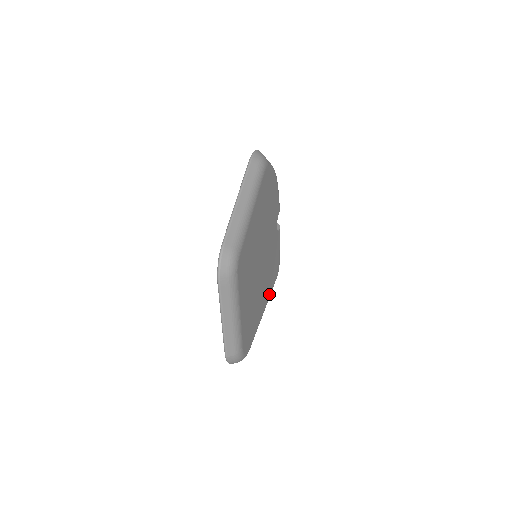
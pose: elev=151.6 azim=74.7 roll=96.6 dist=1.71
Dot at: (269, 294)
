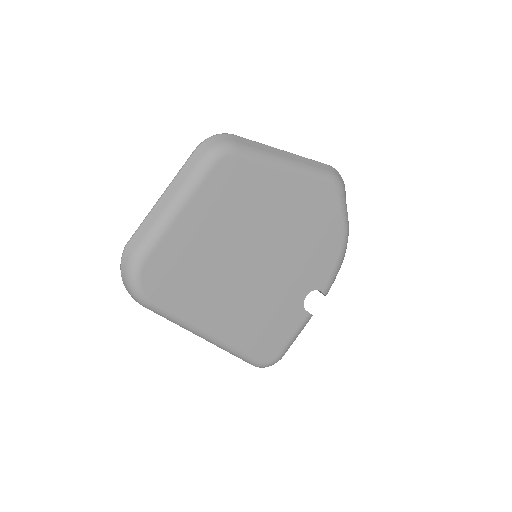
Dot at: (232, 340)
